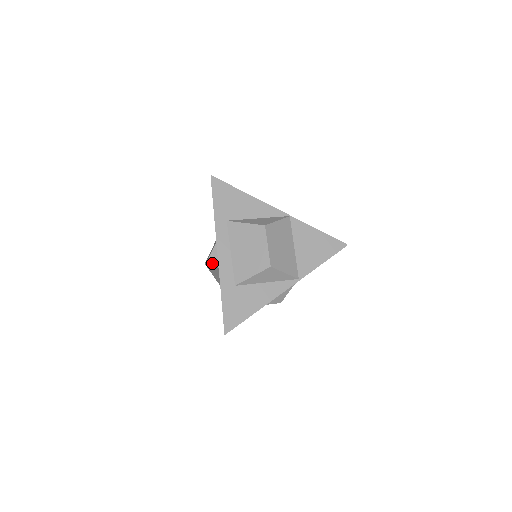
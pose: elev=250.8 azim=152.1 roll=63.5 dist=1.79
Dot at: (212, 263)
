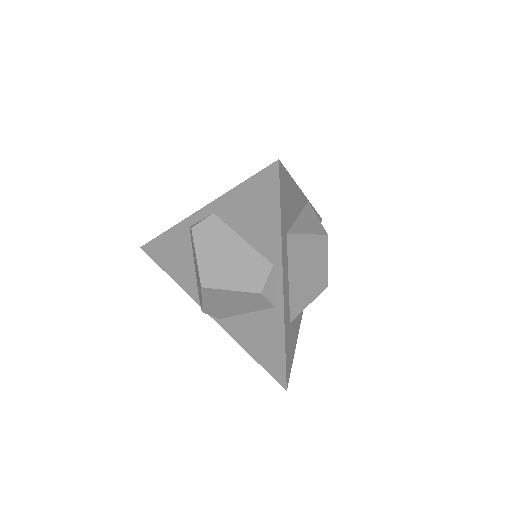
Dot at: (254, 297)
